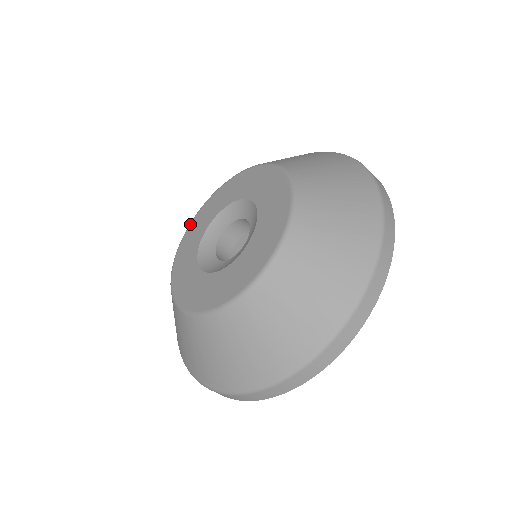
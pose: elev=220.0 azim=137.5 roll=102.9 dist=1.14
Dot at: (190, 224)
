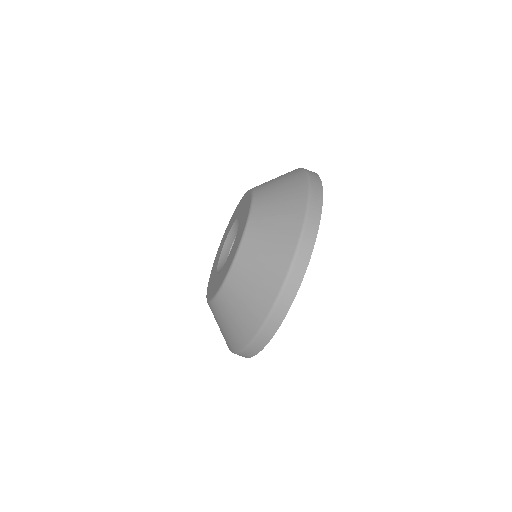
Dot at: (209, 278)
